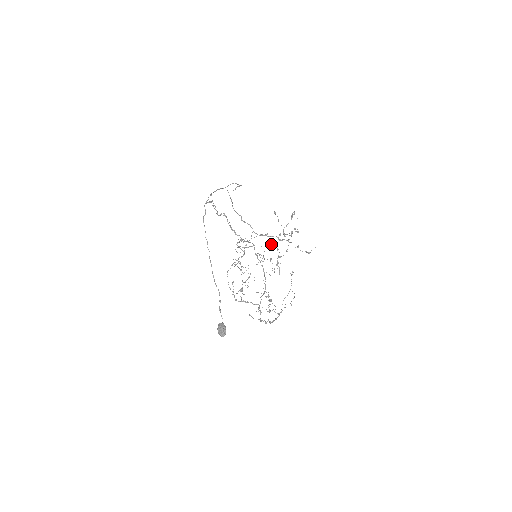
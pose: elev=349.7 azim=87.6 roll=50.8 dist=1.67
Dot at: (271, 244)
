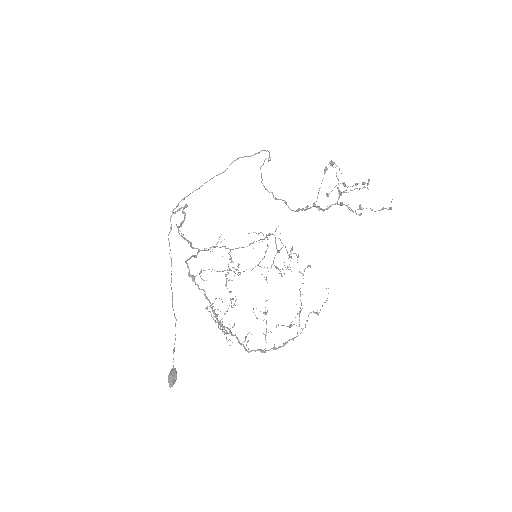
Dot at: (269, 235)
